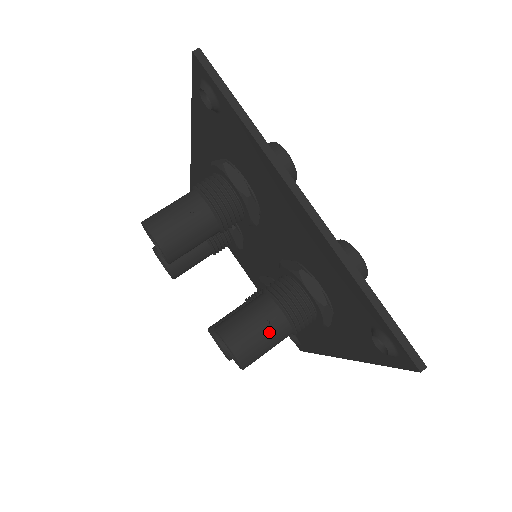
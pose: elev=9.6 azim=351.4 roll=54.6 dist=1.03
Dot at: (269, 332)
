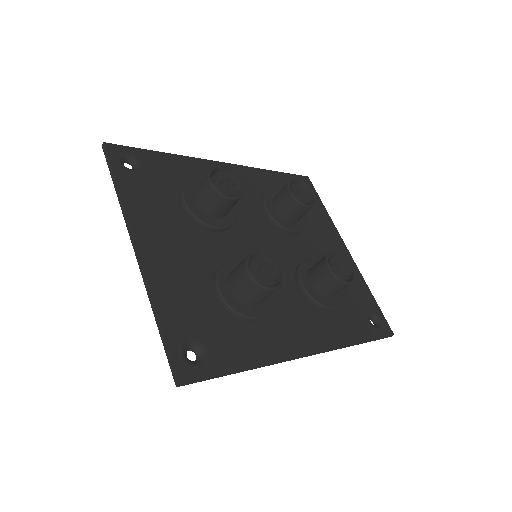
Dot at: occluded
